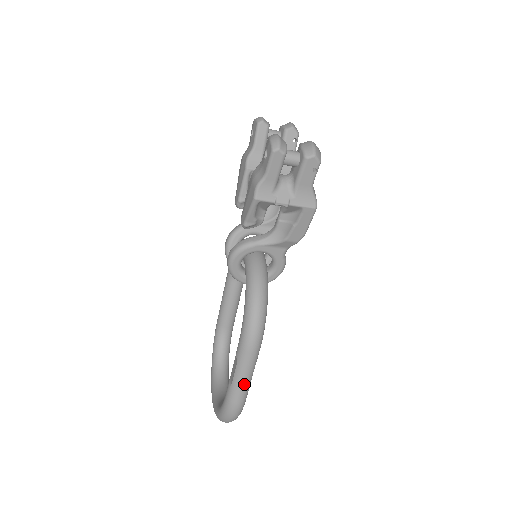
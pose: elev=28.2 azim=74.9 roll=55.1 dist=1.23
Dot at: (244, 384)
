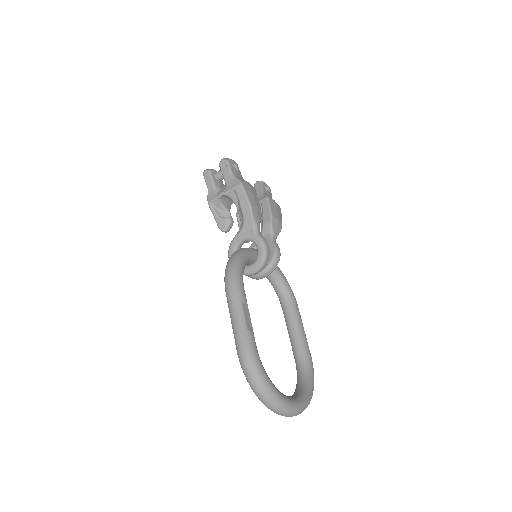
Dot at: (237, 324)
